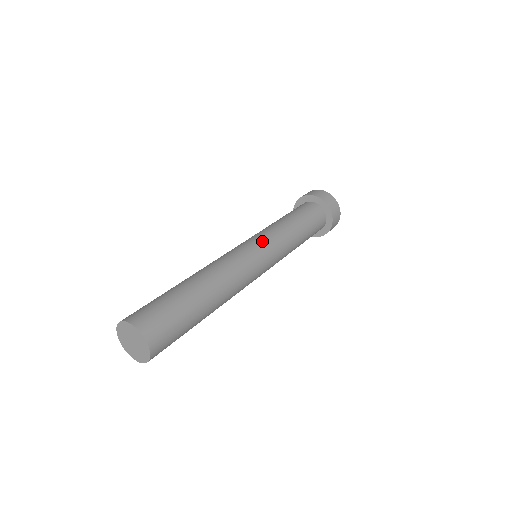
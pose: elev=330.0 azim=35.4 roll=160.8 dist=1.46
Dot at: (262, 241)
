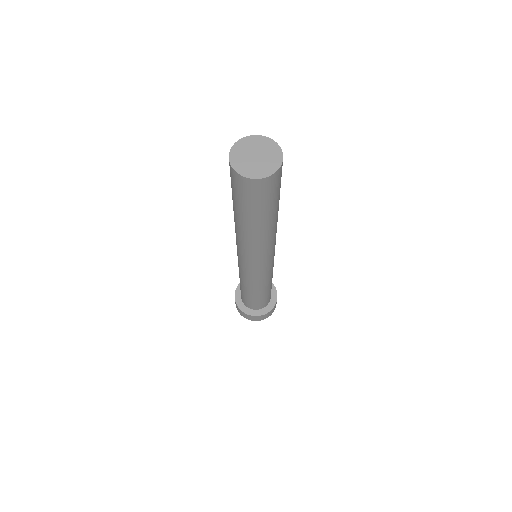
Dot at: occluded
